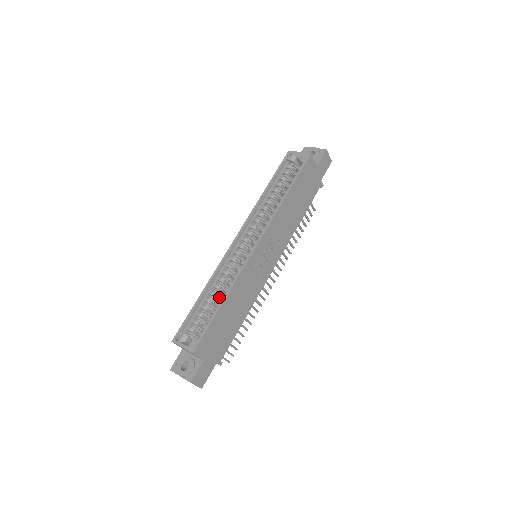
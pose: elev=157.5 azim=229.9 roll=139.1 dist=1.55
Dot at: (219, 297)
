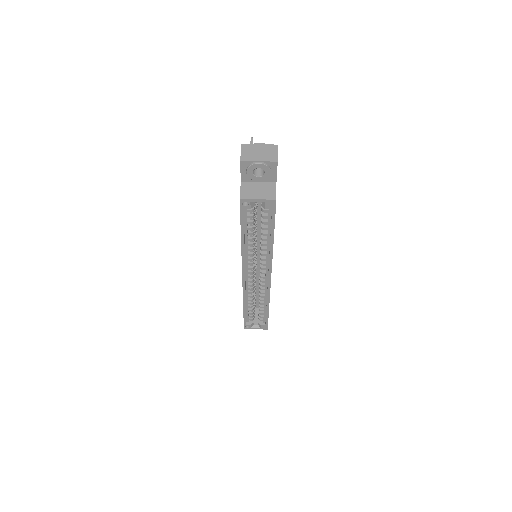
Dot at: (260, 305)
